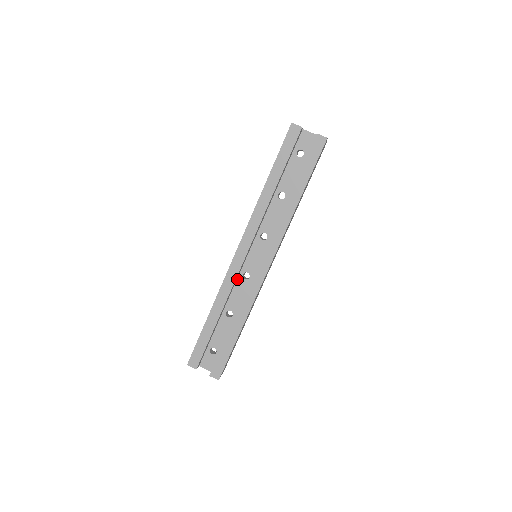
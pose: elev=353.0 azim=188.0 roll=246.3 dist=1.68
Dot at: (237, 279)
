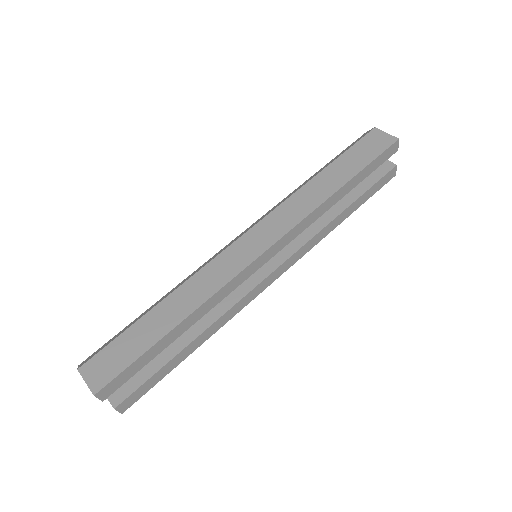
Dot at: occluded
